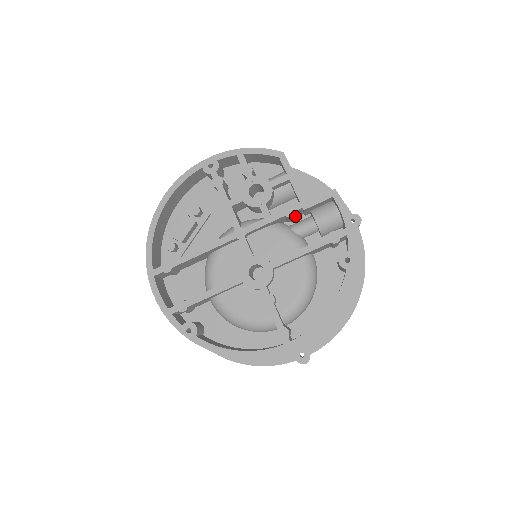
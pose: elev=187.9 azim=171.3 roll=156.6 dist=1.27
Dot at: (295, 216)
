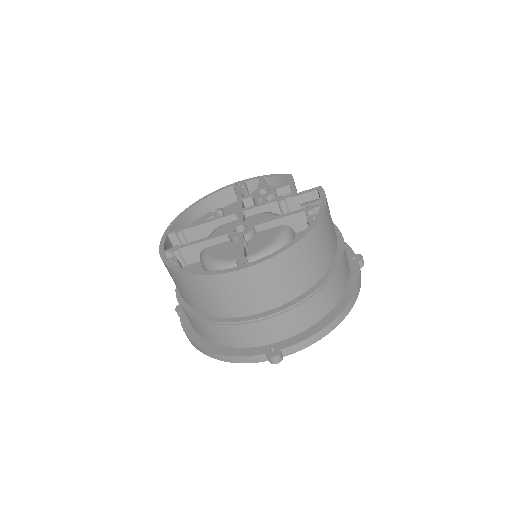
Dot at: occluded
